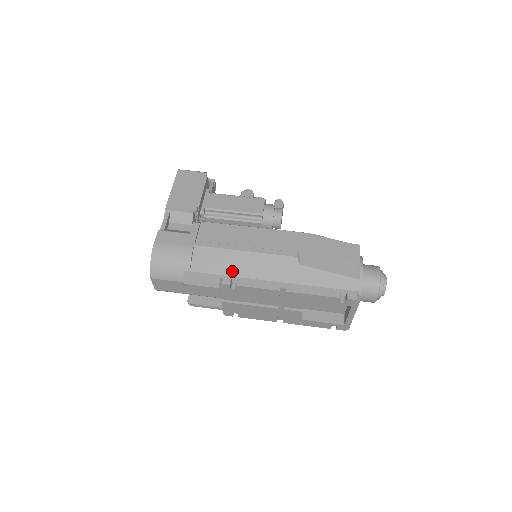
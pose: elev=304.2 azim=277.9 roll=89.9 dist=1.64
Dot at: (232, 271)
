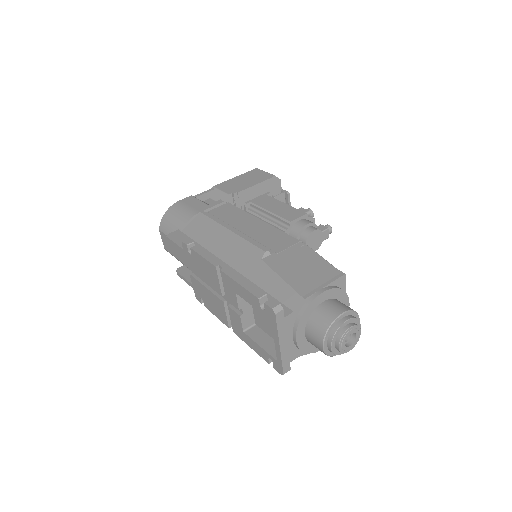
Dot at: (207, 243)
